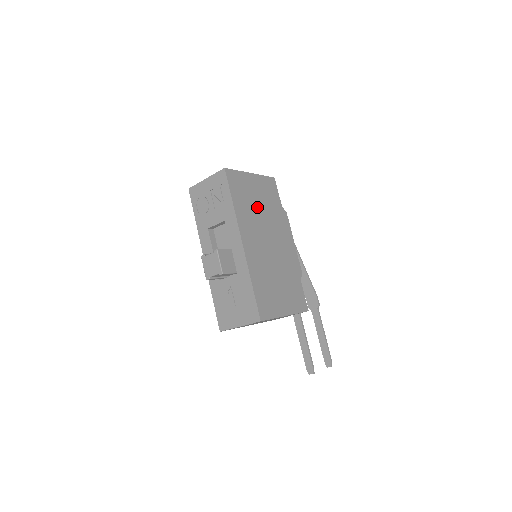
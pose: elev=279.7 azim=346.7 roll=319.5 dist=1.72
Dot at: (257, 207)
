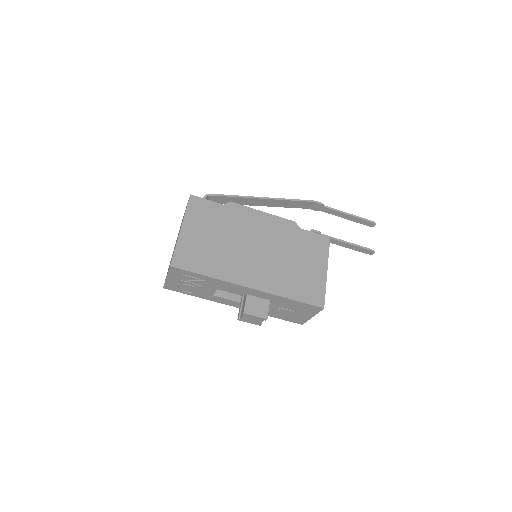
Dot at: (218, 244)
